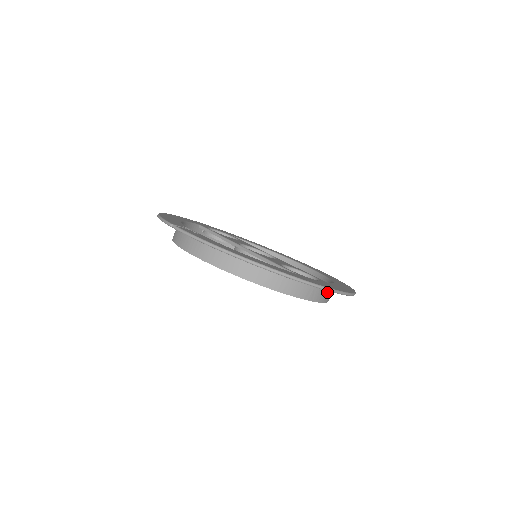
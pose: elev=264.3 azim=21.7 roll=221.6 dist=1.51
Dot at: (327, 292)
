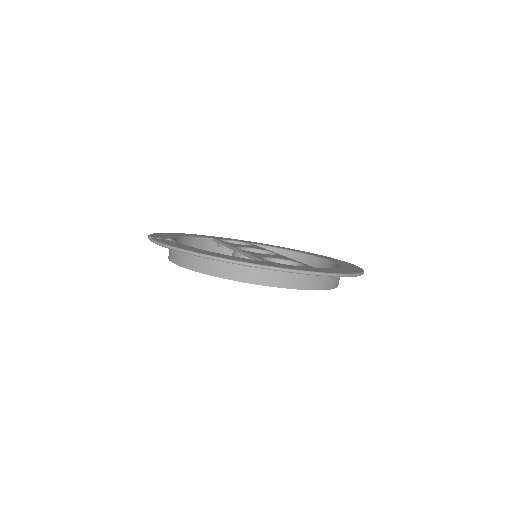
Dot at: (317, 278)
